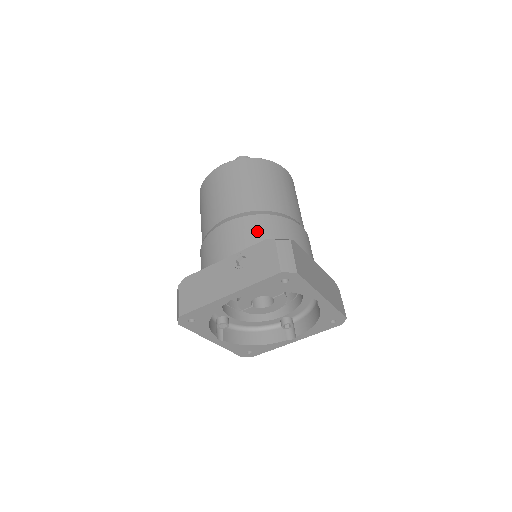
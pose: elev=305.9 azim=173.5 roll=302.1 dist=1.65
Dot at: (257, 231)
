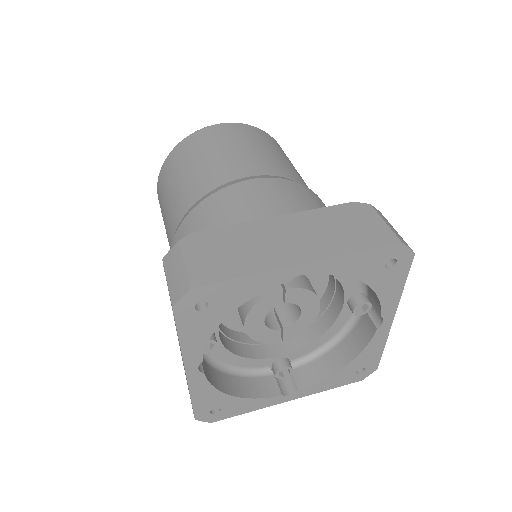
Dot at: occluded
